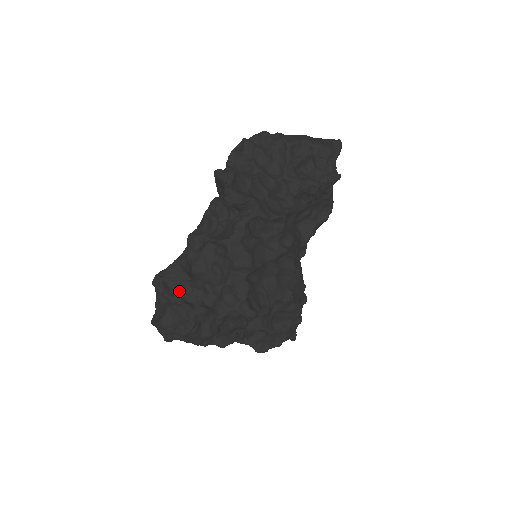
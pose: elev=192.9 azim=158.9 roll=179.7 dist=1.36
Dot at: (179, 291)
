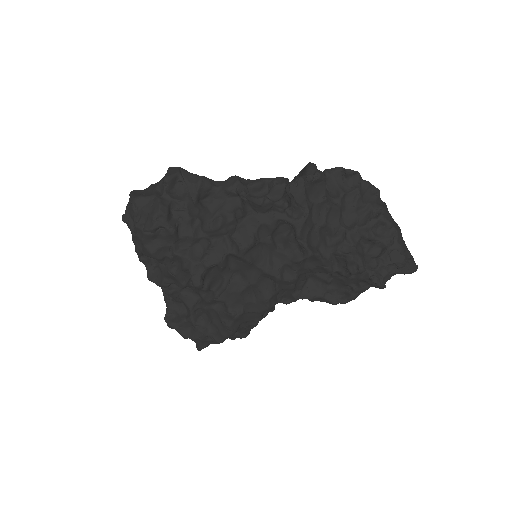
Dot at: (177, 197)
